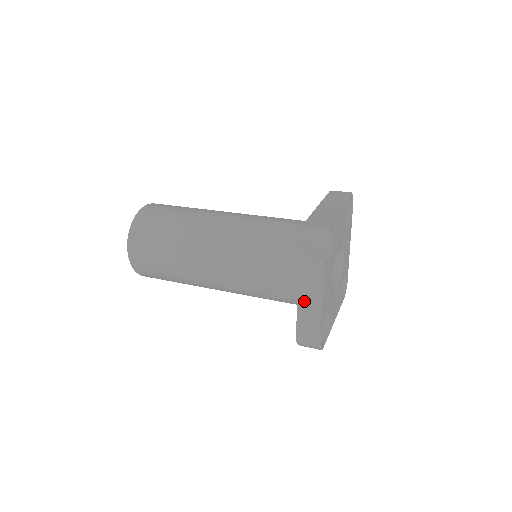
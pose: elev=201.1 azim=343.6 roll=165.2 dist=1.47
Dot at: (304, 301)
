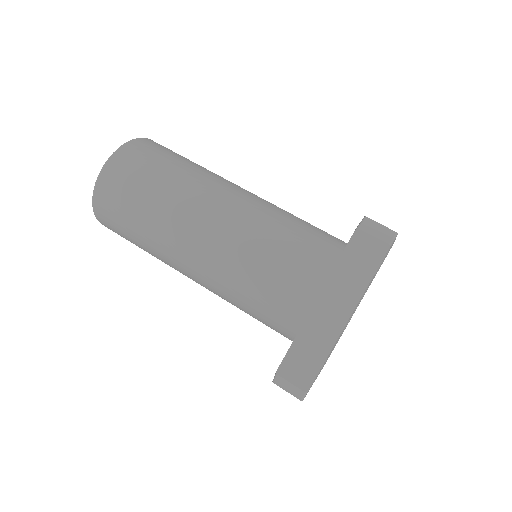
Dot at: (320, 314)
